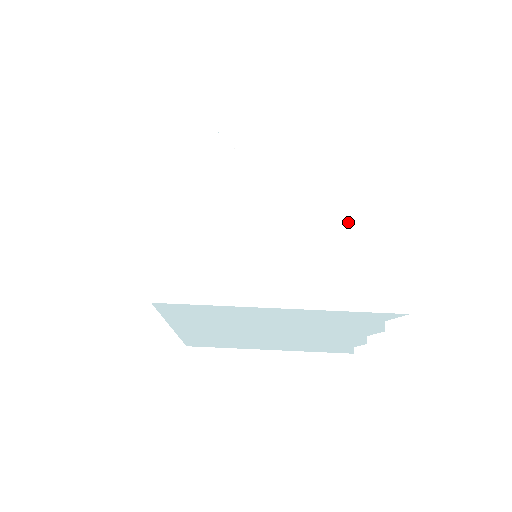
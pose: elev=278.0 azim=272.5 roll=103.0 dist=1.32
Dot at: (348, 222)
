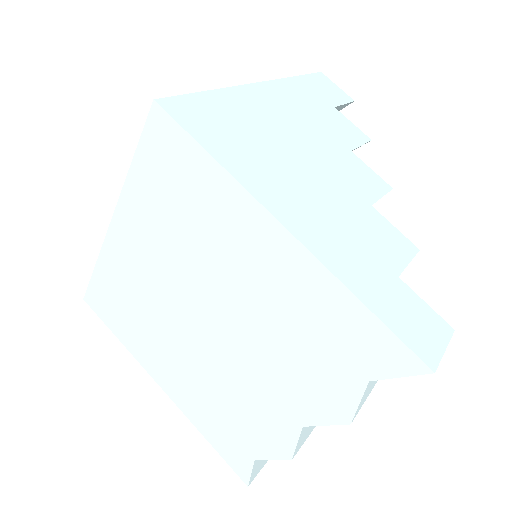
Dot at: (412, 246)
